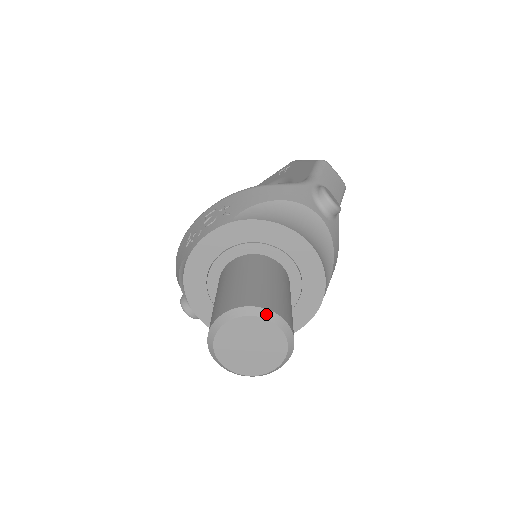
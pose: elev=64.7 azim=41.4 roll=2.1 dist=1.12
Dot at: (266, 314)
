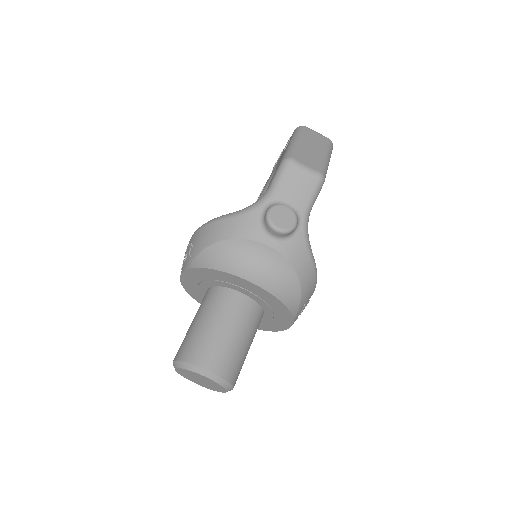
Dot at: (193, 368)
